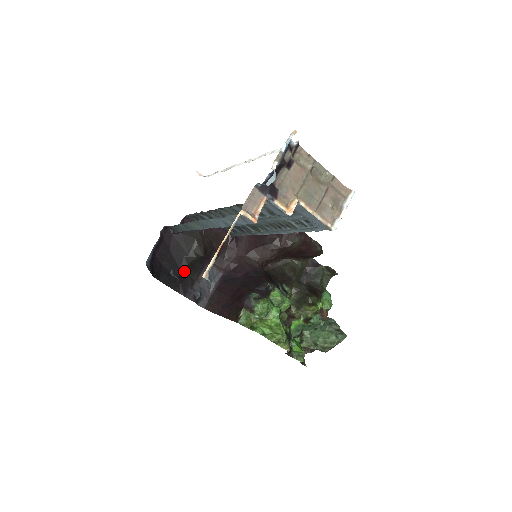
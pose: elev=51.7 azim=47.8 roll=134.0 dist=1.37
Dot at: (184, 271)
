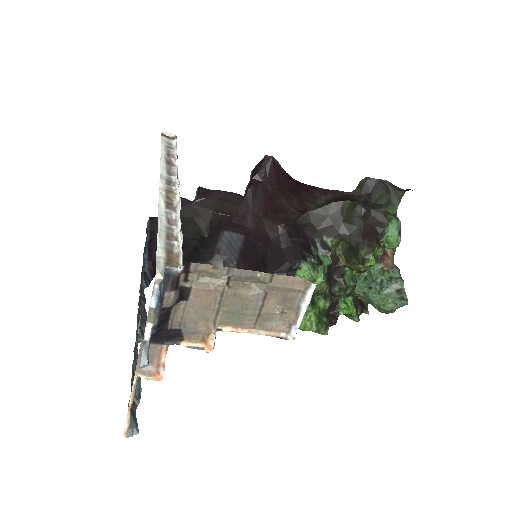
Dot at: (194, 251)
